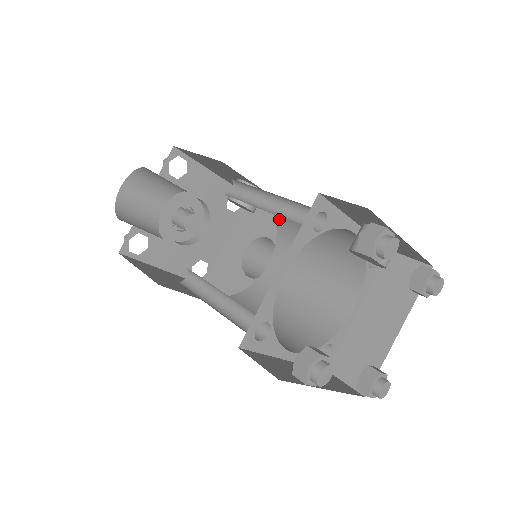
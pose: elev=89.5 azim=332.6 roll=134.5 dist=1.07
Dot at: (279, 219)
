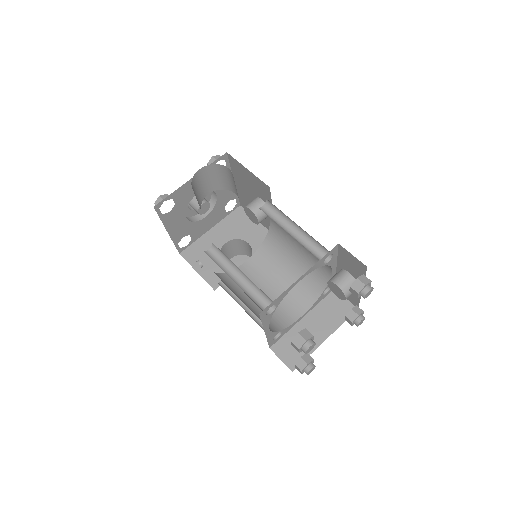
Dot at: (270, 236)
